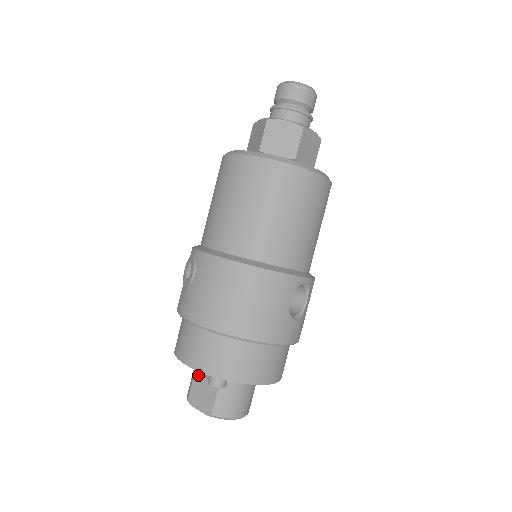
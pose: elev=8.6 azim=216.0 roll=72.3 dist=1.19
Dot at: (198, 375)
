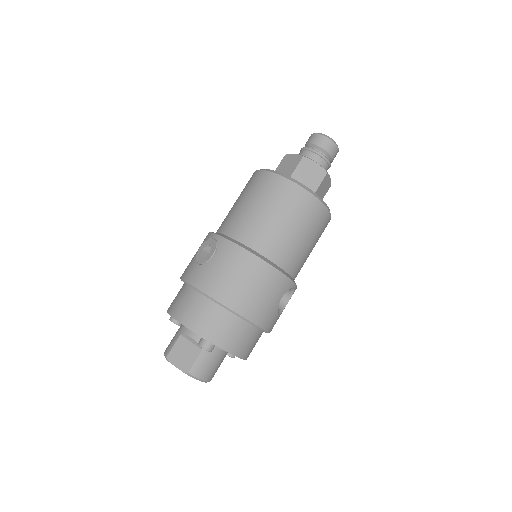
Dot at: (183, 338)
